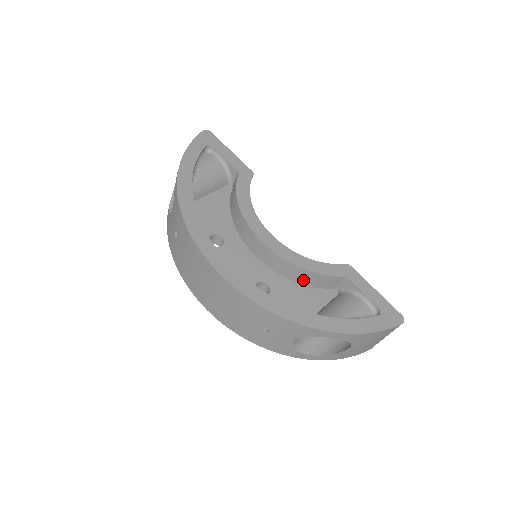
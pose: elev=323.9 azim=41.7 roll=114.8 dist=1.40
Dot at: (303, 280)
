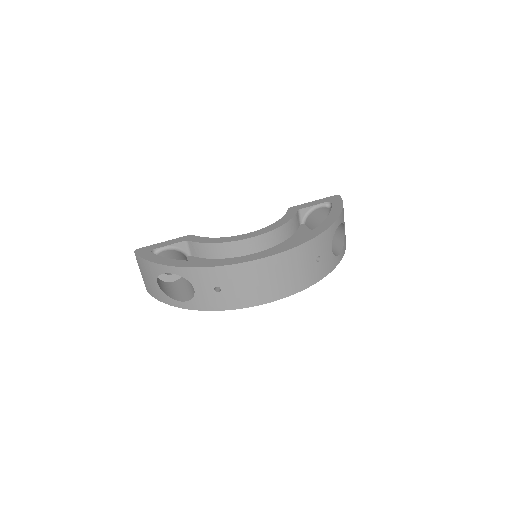
Dot at: (289, 233)
